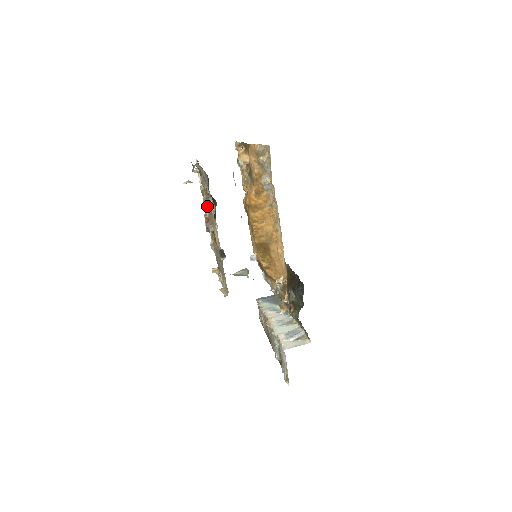
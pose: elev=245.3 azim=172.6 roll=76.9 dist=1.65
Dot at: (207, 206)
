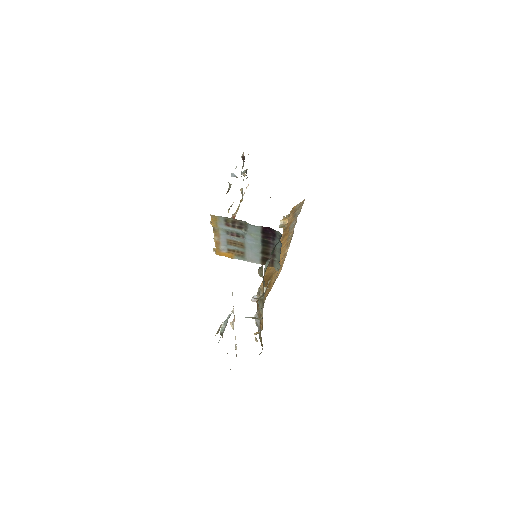
Dot at: occluded
